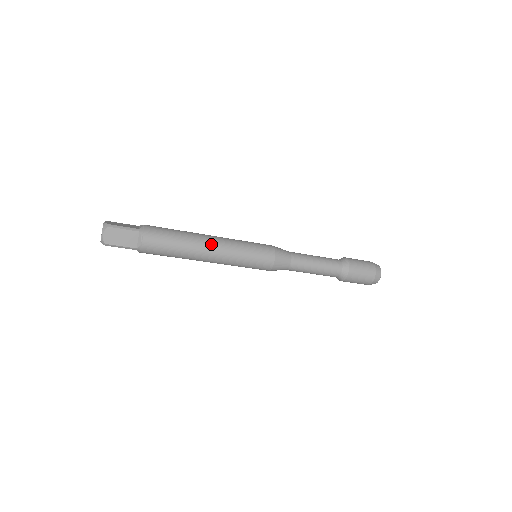
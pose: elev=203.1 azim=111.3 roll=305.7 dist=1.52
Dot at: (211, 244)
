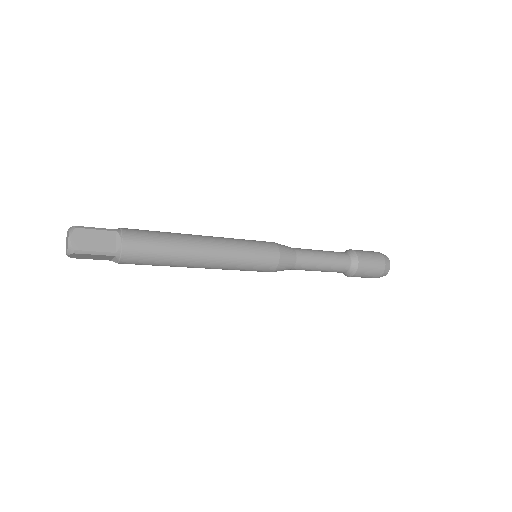
Dot at: (205, 240)
